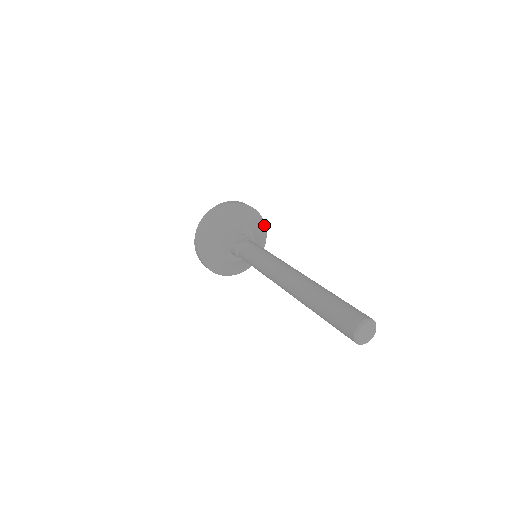
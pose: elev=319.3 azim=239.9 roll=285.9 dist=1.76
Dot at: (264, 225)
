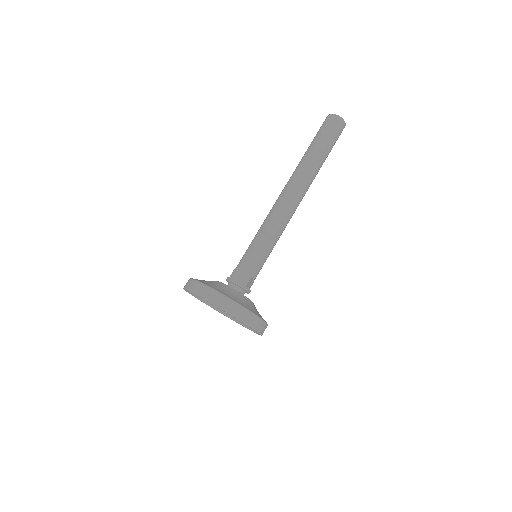
Dot at: occluded
